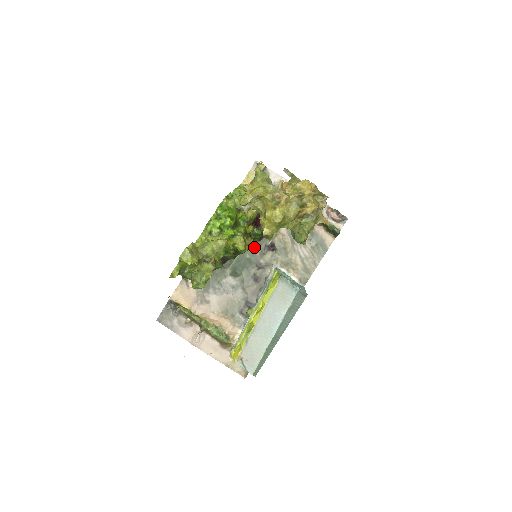
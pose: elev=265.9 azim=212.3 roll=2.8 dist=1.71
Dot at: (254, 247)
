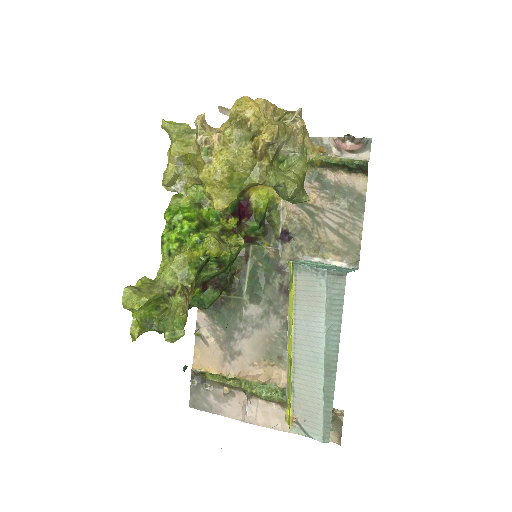
Dot at: (263, 248)
